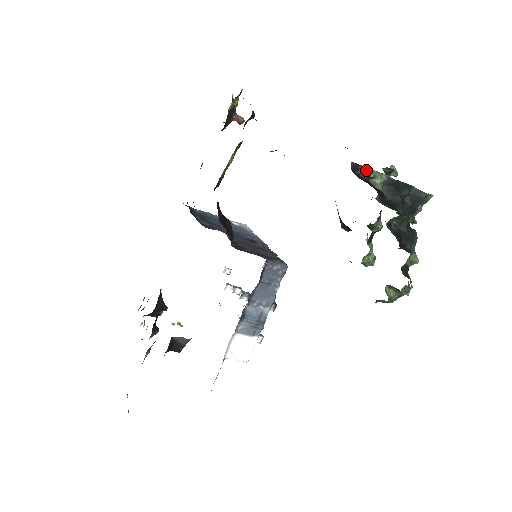
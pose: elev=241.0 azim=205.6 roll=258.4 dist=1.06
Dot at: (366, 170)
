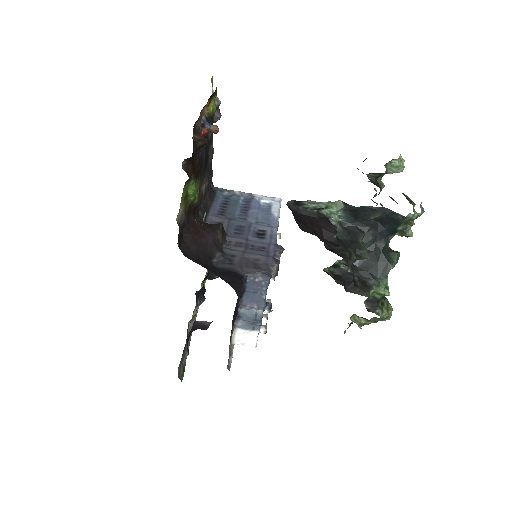
Dot at: (312, 203)
